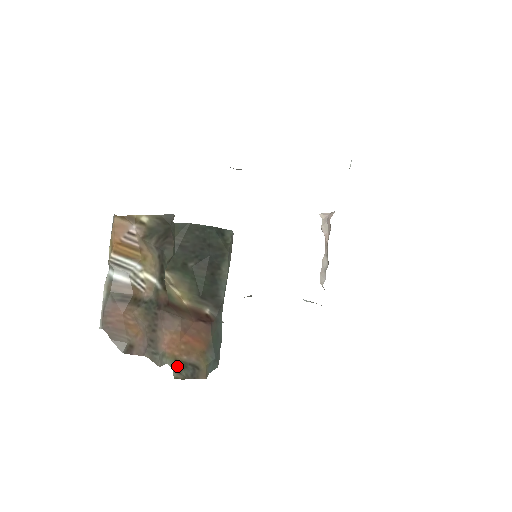
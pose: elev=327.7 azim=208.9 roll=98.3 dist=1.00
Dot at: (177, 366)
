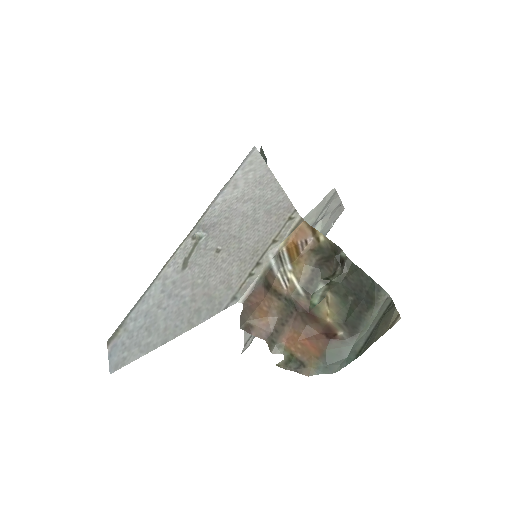
Dot at: (289, 358)
